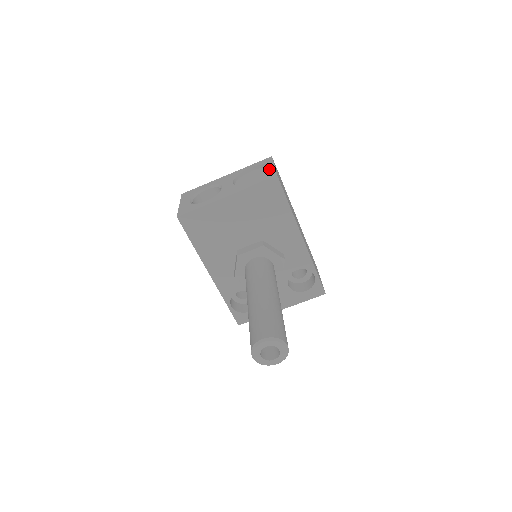
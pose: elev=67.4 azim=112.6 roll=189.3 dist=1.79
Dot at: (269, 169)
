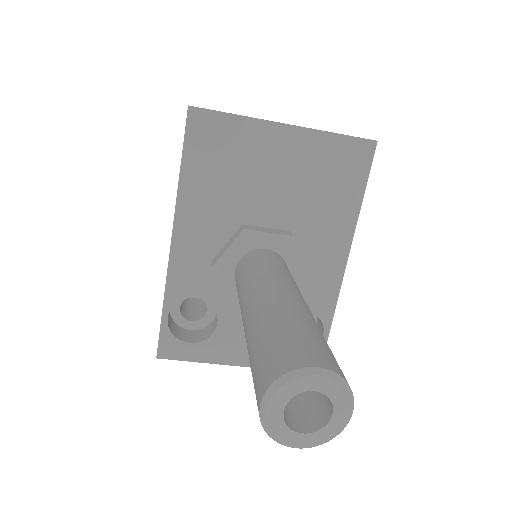
Dot at: occluded
